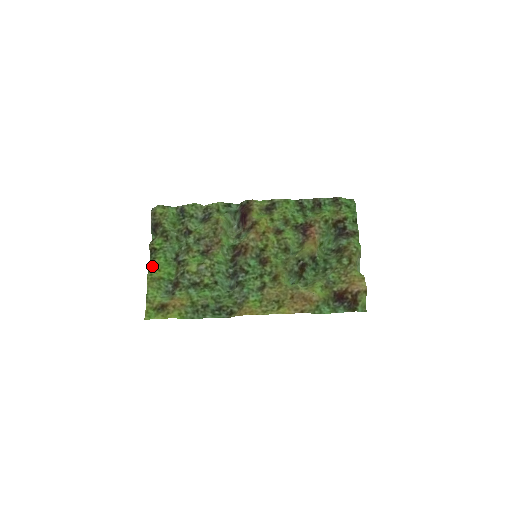
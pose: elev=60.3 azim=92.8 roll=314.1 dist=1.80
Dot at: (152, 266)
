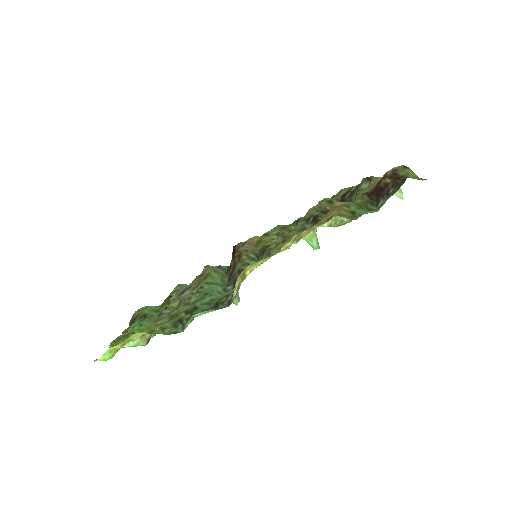
Dot at: occluded
